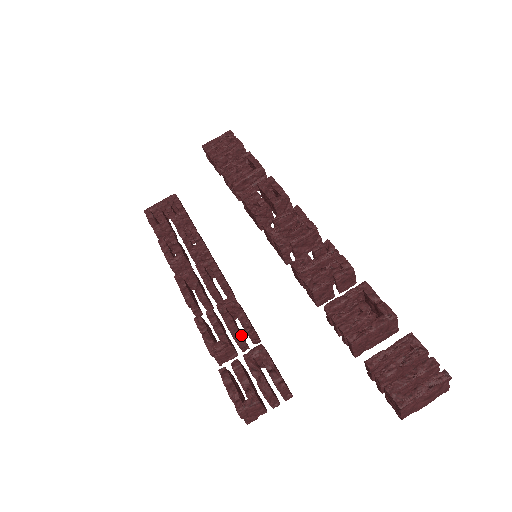
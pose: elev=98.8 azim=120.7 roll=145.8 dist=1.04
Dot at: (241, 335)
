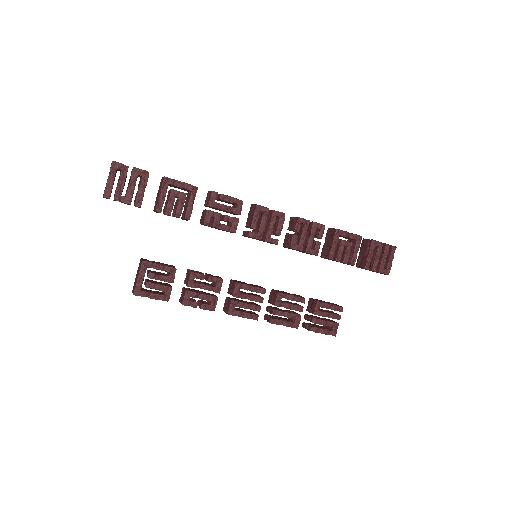
Dot at: (302, 306)
